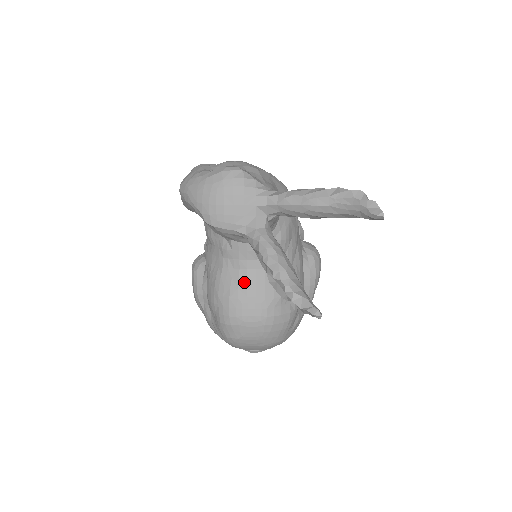
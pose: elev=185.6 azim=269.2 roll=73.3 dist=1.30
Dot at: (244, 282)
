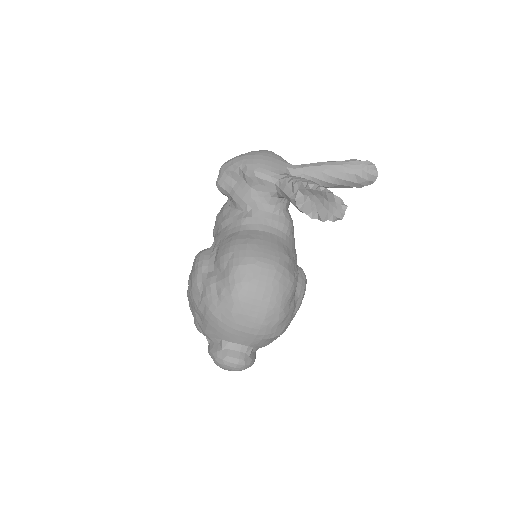
Dot at: (261, 236)
